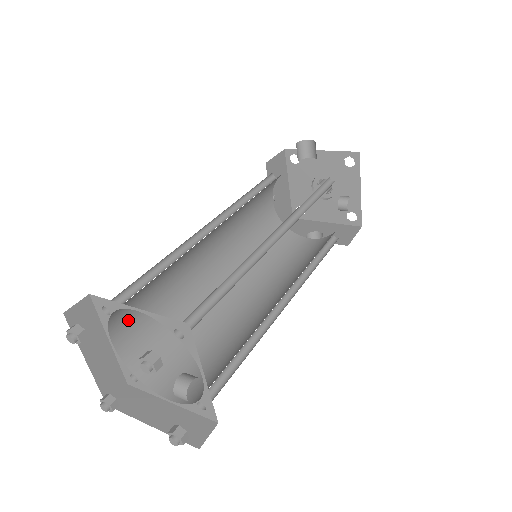
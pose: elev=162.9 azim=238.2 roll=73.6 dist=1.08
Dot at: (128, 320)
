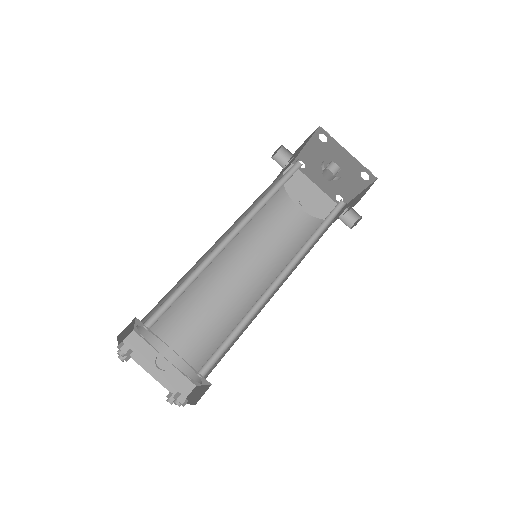
Dot at: (173, 340)
